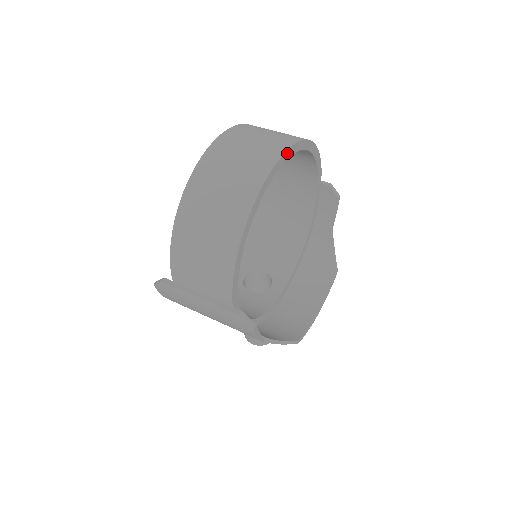
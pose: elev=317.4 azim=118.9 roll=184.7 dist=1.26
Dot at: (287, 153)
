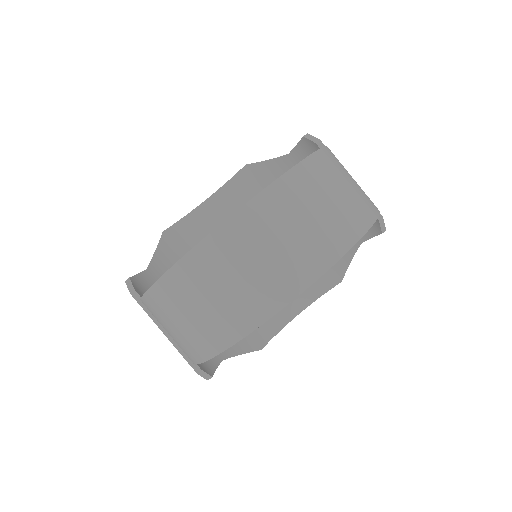
Dot at: (313, 281)
